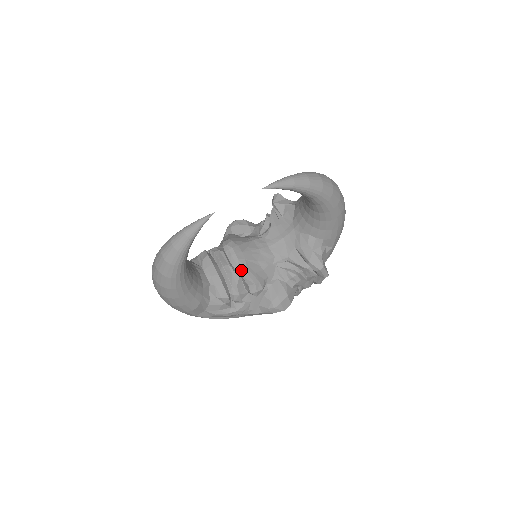
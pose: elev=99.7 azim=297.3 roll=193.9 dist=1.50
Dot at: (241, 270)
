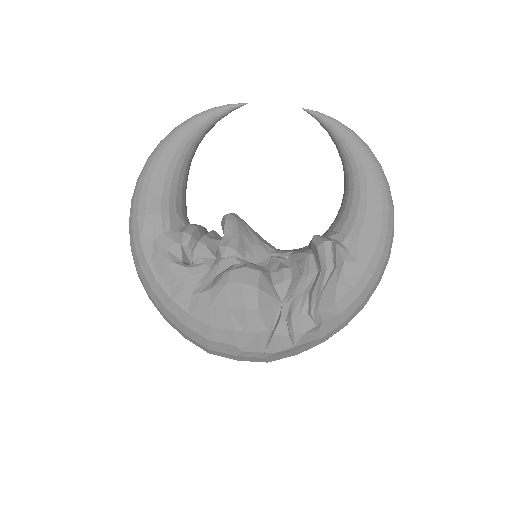
Dot at: (230, 217)
